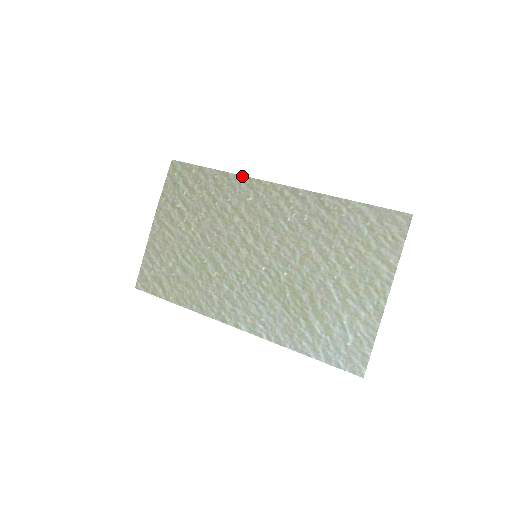
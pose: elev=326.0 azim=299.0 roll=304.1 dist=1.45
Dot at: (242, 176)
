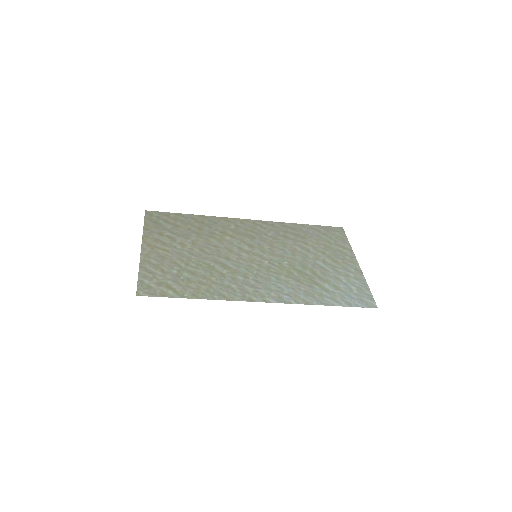
Dot at: (218, 217)
